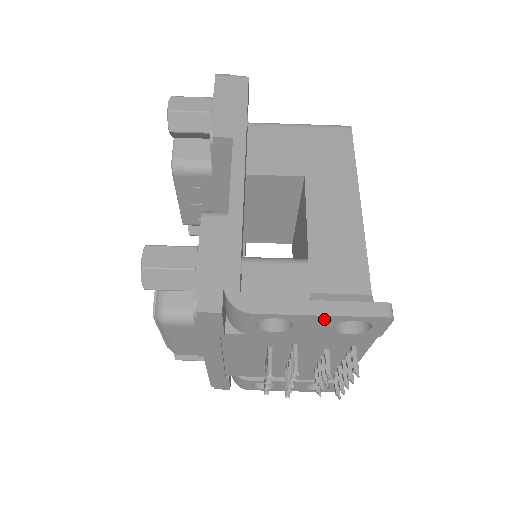
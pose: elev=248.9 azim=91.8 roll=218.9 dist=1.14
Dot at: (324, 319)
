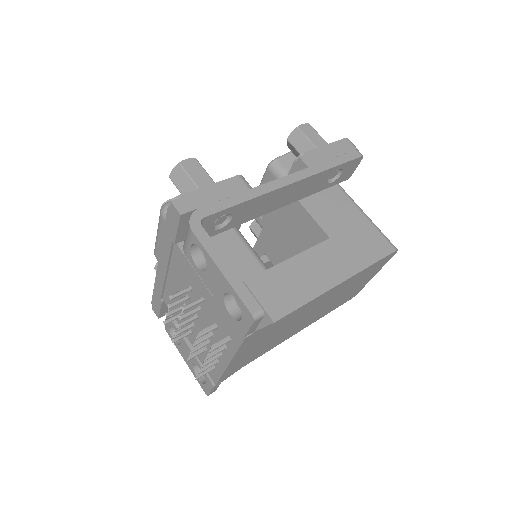
Dot at: (222, 278)
